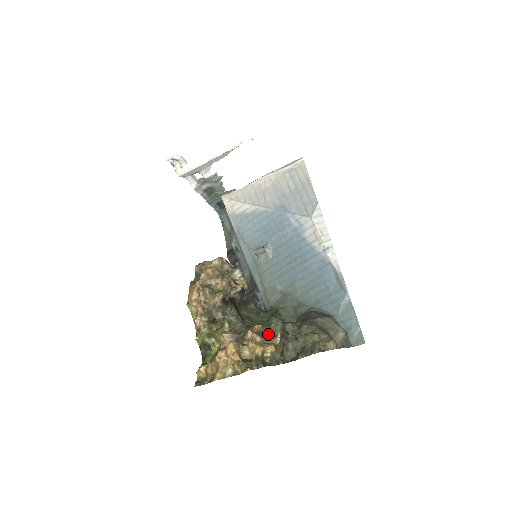
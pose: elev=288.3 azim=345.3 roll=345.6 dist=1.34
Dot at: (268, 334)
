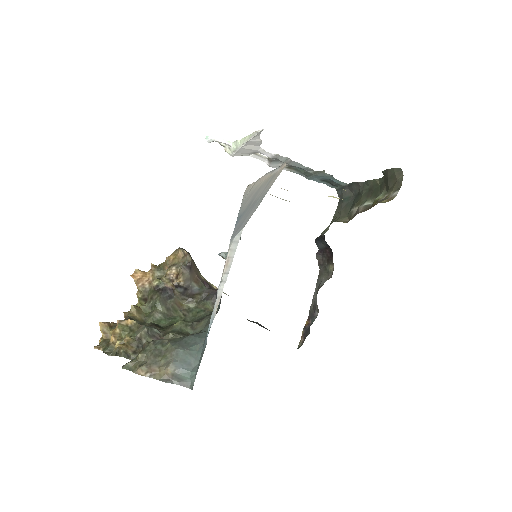
Dot at: (132, 331)
